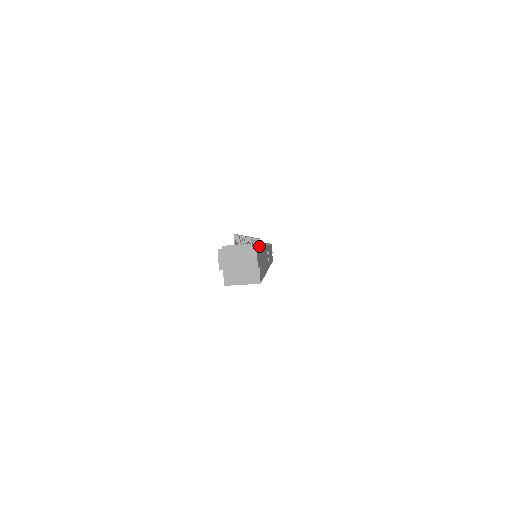
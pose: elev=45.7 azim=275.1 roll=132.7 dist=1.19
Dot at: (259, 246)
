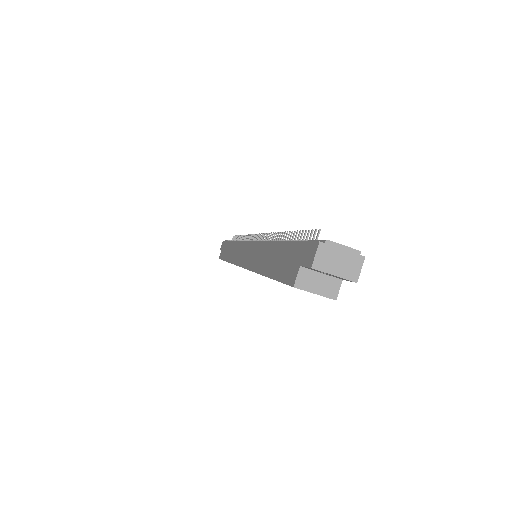
Dot at: occluded
